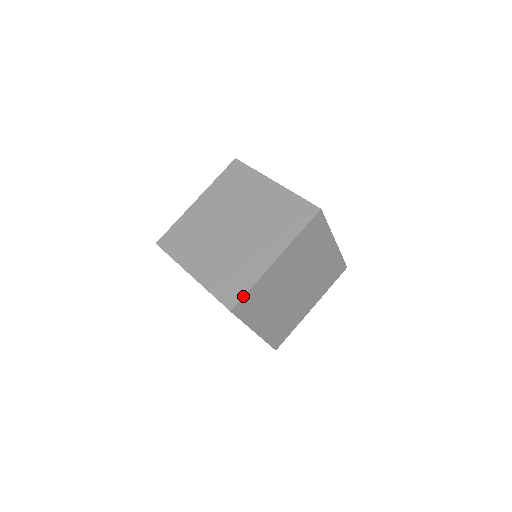
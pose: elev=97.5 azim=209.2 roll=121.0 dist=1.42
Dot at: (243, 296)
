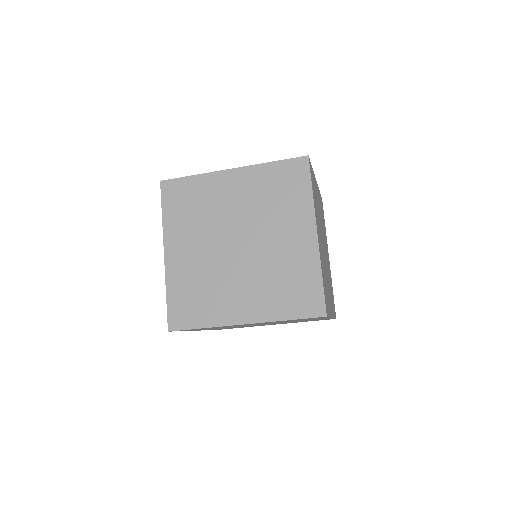
Dot at: (310, 163)
